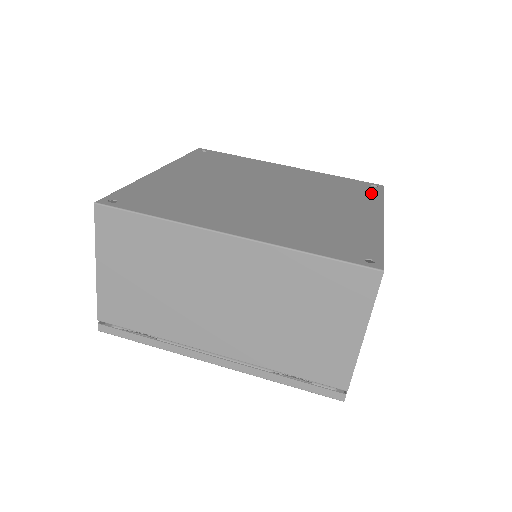
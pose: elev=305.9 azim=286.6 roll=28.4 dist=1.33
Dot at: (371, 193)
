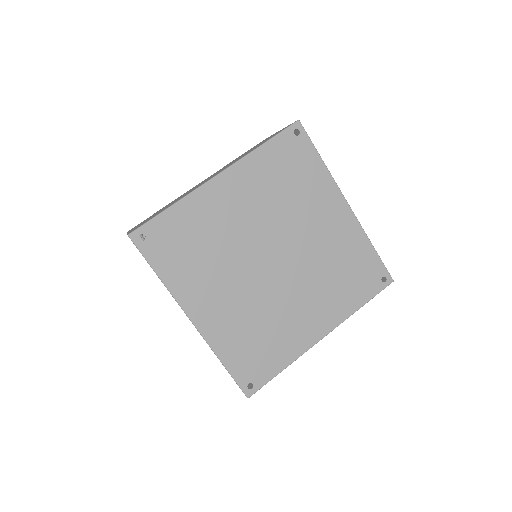
Dot at: (310, 159)
